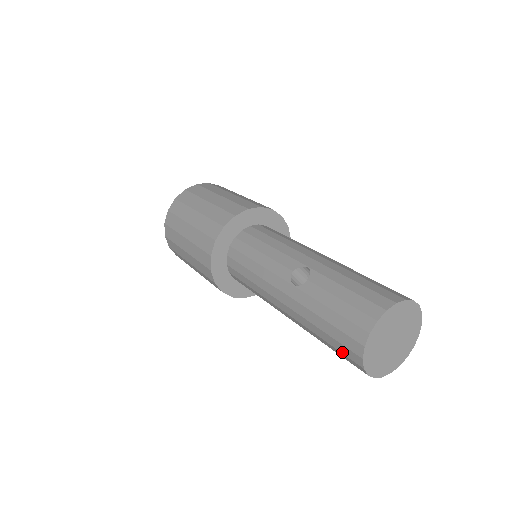
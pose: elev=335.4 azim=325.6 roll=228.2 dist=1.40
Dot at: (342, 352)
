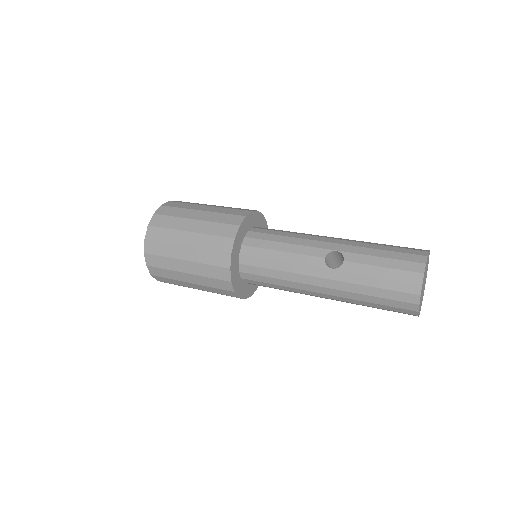
Dot at: (395, 306)
